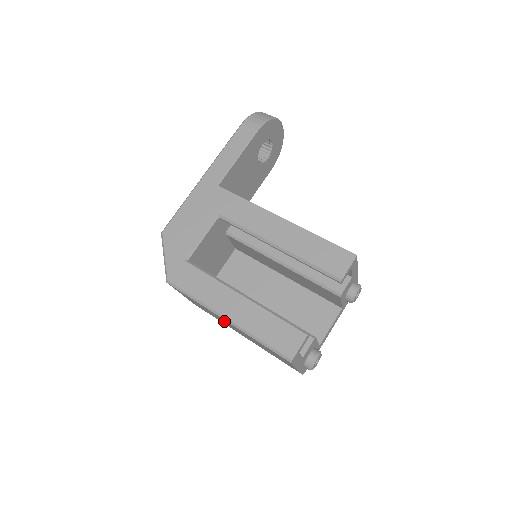
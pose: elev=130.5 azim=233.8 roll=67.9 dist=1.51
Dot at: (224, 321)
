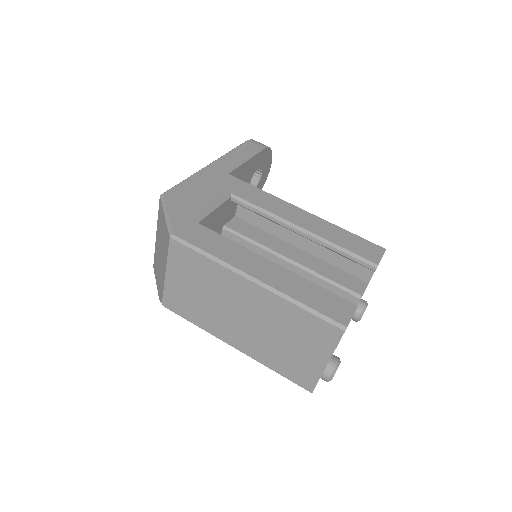
Dot at: (234, 299)
